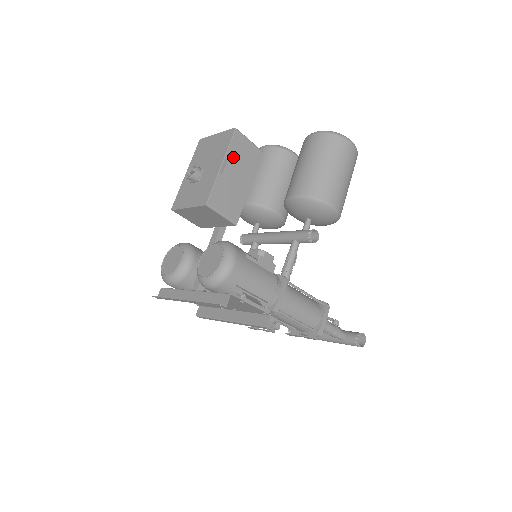
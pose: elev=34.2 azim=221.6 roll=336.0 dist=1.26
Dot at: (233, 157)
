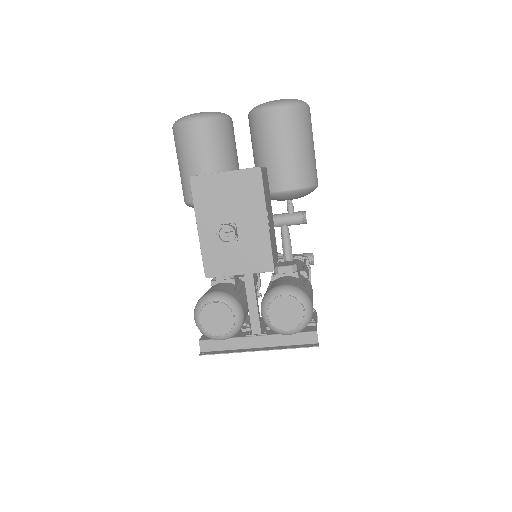
Dot at: (266, 201)
